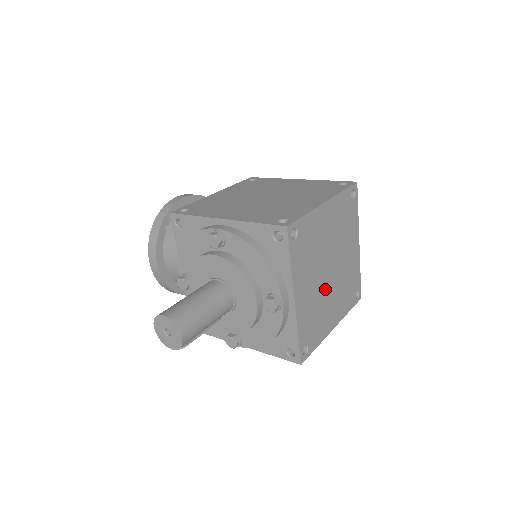
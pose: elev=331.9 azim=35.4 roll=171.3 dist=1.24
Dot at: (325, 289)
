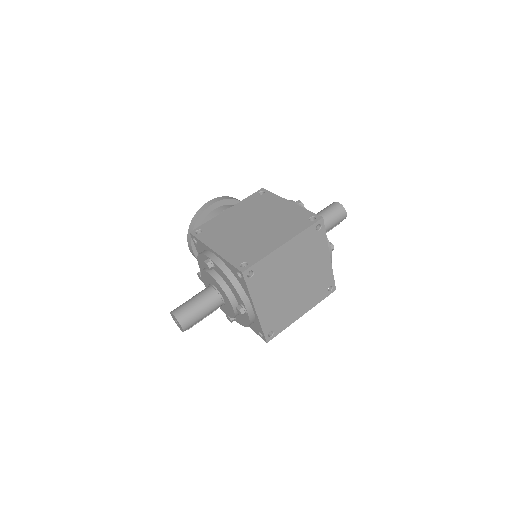
Dot at: (289, 296)
